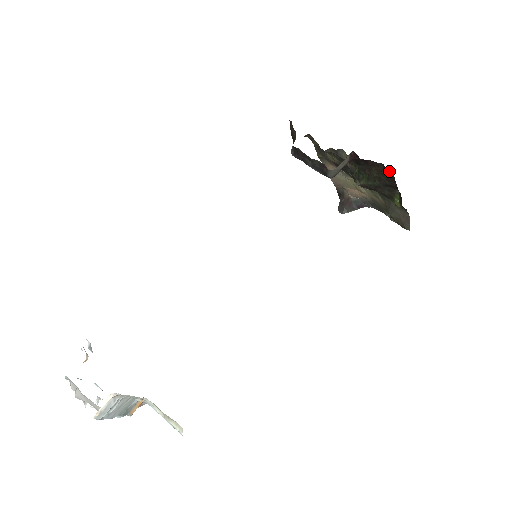
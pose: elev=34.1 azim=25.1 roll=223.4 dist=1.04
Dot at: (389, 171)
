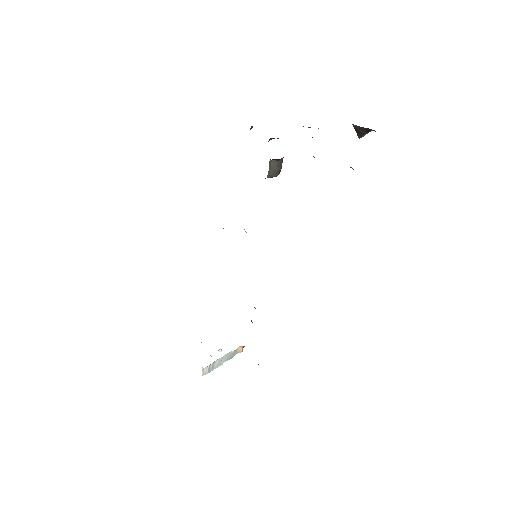
Dot at: occluded
